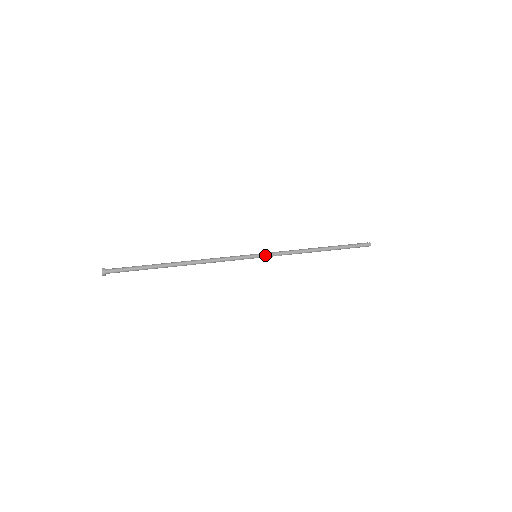
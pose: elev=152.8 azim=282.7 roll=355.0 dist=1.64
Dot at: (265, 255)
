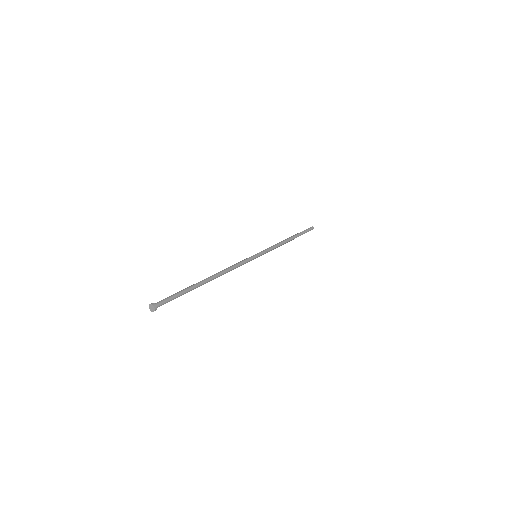
Dot at: (262, 253)
